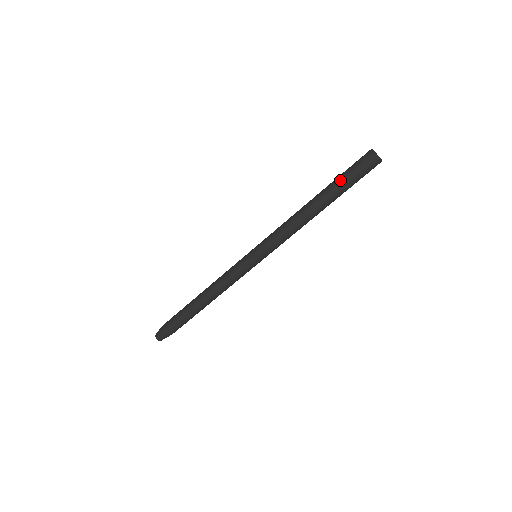
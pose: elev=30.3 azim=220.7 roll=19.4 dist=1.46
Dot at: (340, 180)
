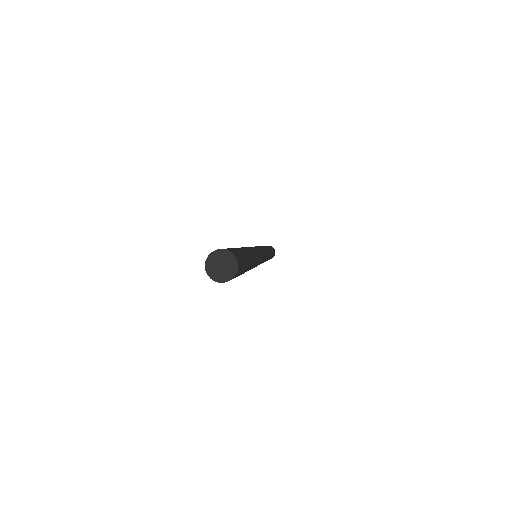
Dot at: occluded
